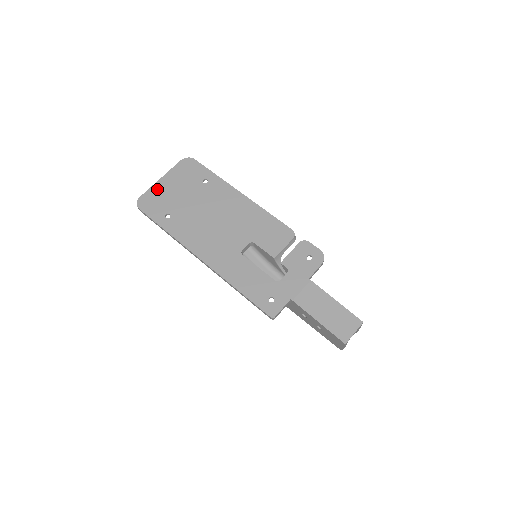
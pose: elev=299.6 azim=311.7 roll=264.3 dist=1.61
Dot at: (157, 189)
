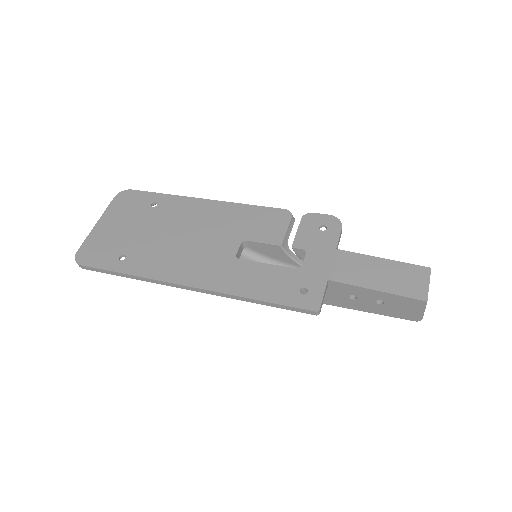
Dot at: (96, 235)
